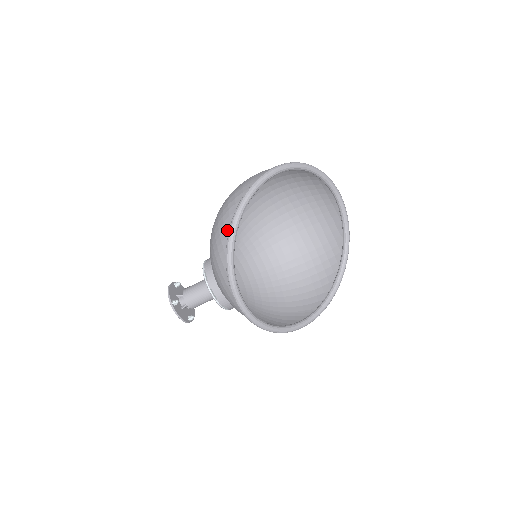
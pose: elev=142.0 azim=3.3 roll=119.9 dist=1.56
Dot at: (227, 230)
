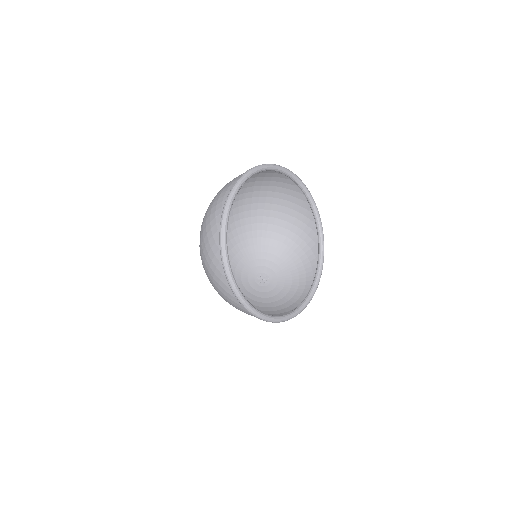
Dot at: occluded
